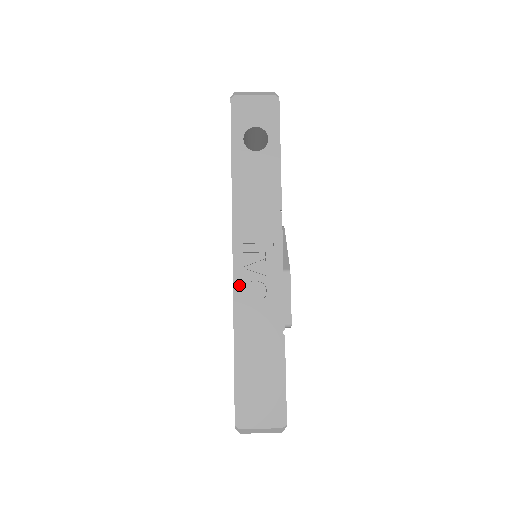
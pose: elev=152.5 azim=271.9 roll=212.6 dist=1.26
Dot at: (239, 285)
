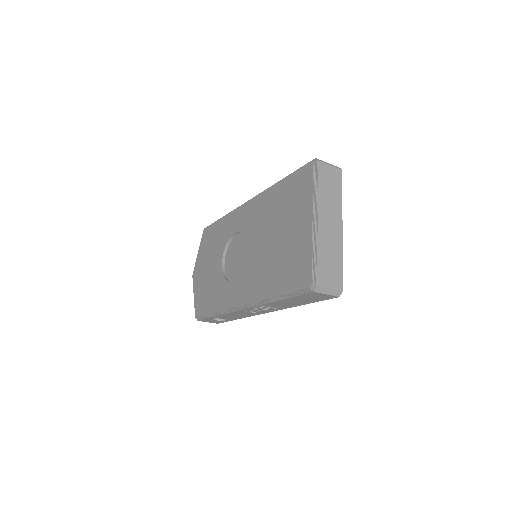
Dot at: occluded
